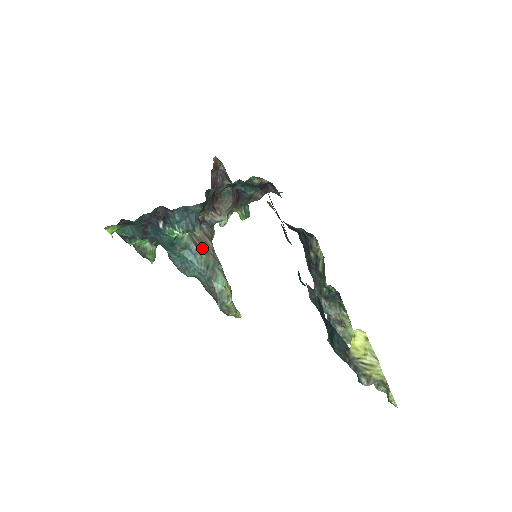
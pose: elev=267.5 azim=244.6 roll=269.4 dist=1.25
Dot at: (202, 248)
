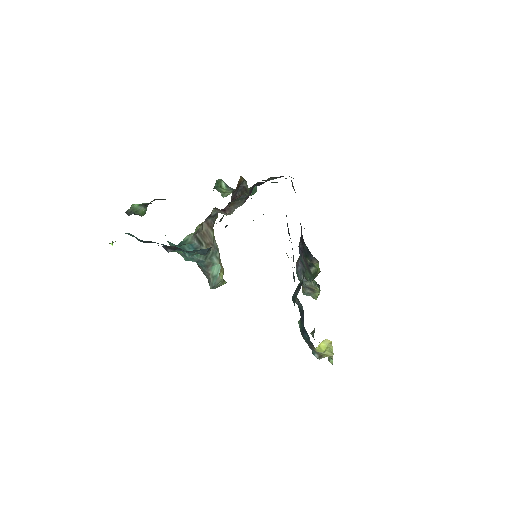
Dot at: (204, 242)
